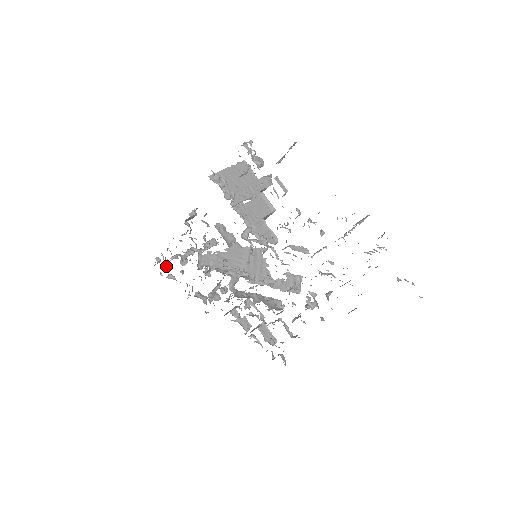
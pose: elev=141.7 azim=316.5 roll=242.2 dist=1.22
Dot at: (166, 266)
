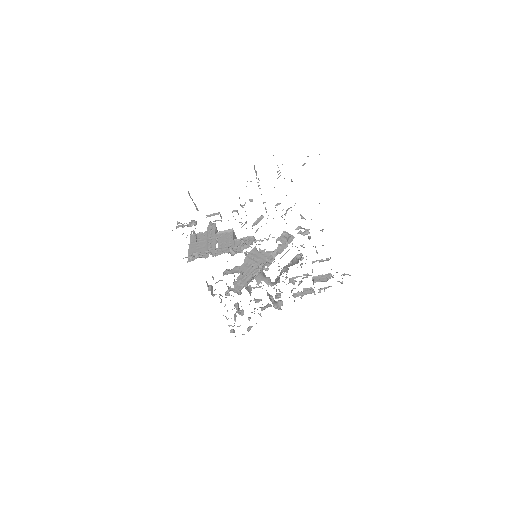
Dot at: occluded
